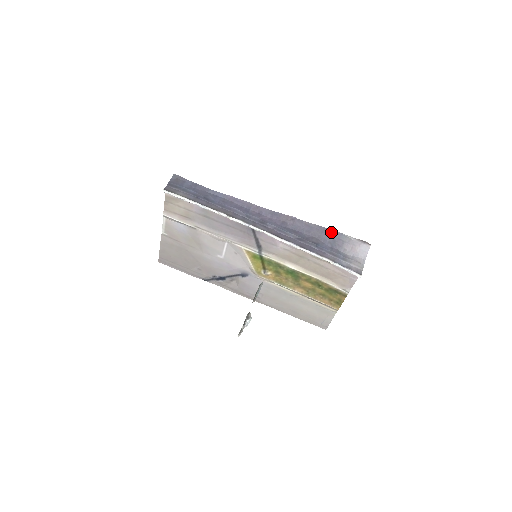
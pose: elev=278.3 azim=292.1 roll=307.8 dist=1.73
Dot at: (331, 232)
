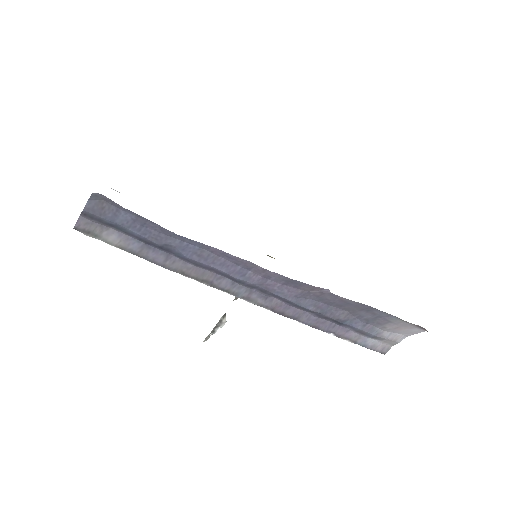
Dot at: (378, 312)
